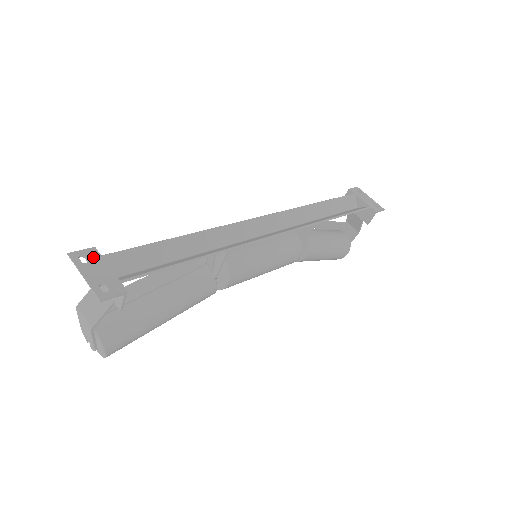
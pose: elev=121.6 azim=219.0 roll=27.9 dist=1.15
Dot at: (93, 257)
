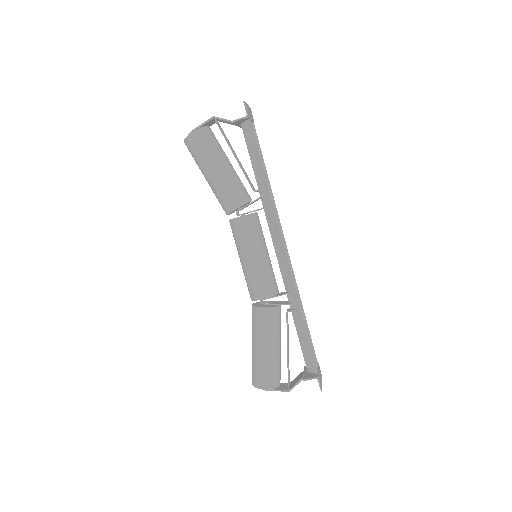
Dot at: occluded
